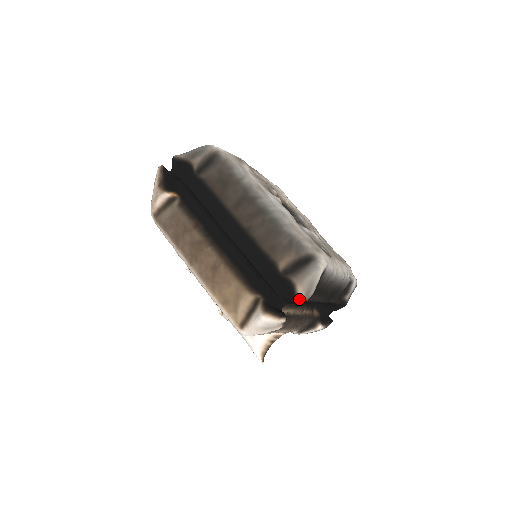
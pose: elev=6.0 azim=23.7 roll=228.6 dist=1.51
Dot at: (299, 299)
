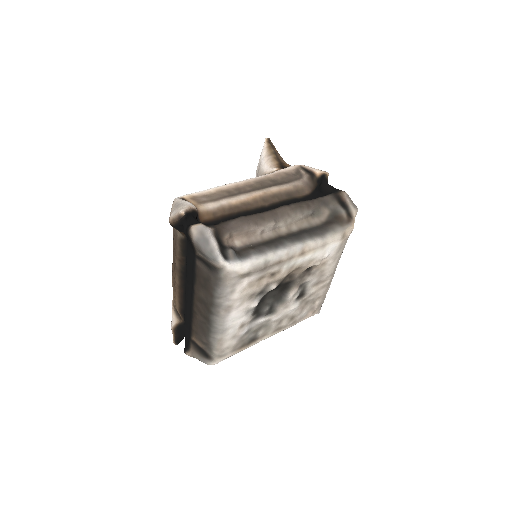
Dot at: (186, 354)
